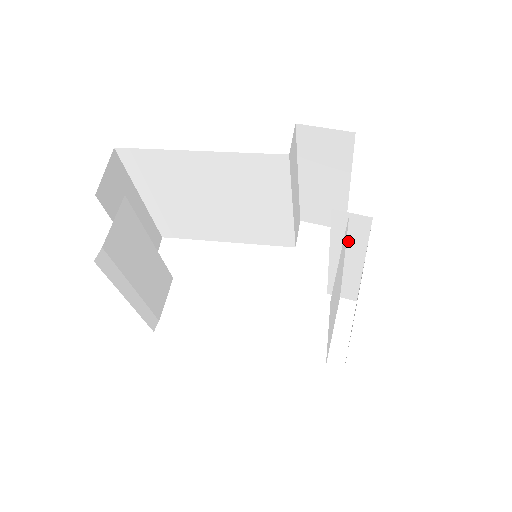
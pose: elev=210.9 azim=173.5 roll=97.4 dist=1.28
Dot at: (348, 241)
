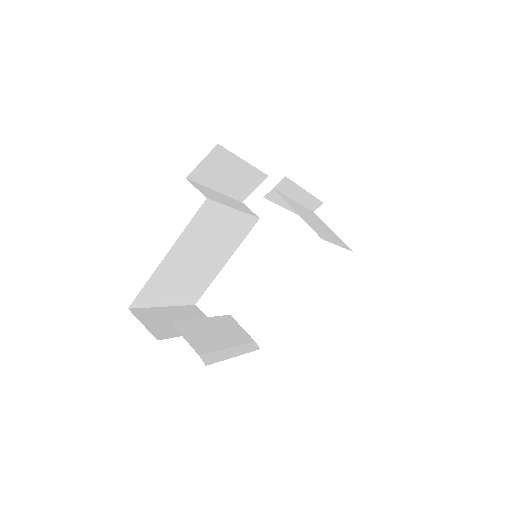
Dot at: (287, 195)
